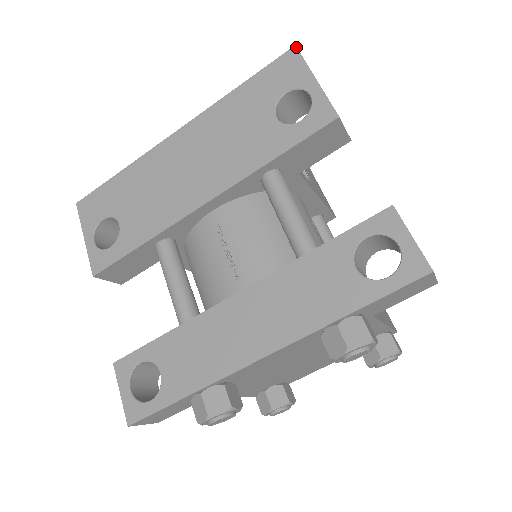
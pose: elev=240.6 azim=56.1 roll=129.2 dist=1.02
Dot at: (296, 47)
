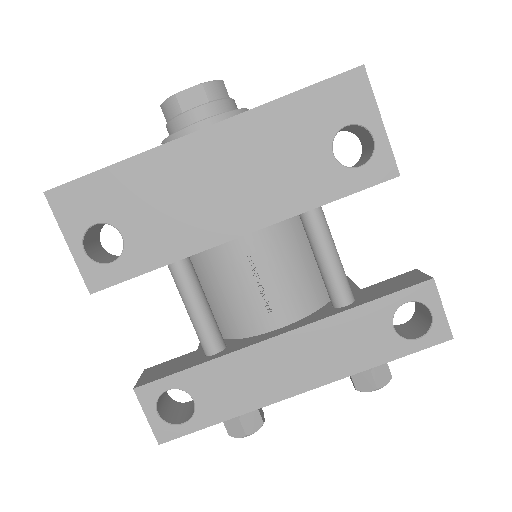
Dot at: (365, 68)
